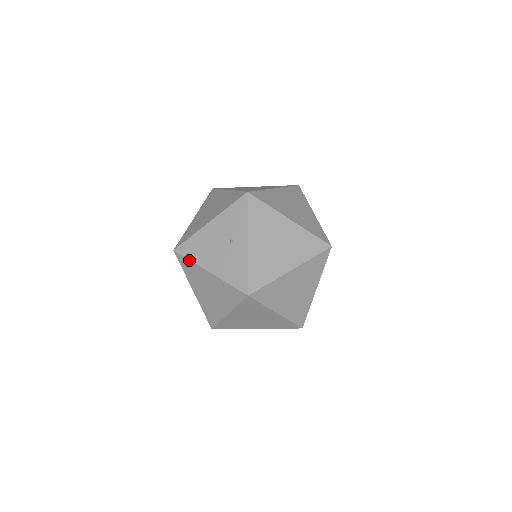
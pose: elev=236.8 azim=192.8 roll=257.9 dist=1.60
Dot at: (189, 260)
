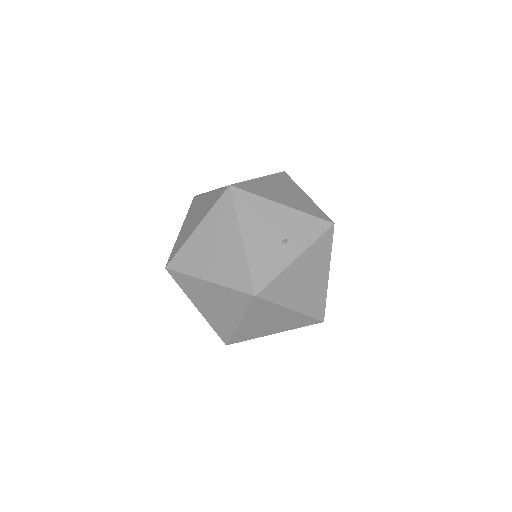
Dot at: (235, 209)
